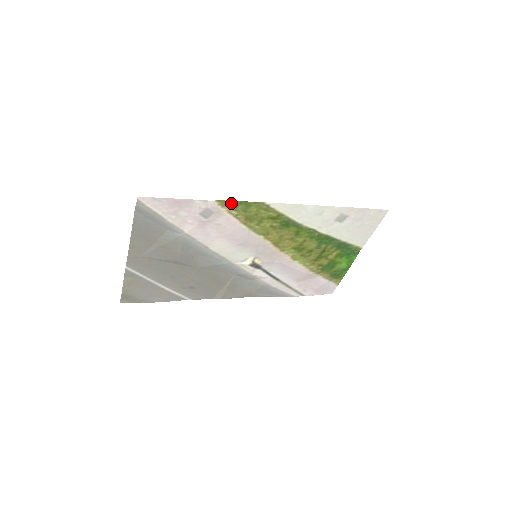
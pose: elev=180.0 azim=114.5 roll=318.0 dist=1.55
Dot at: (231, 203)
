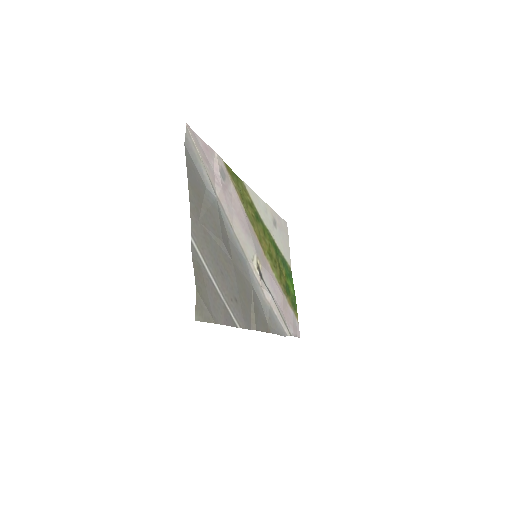
Dot at: (230, 171)
